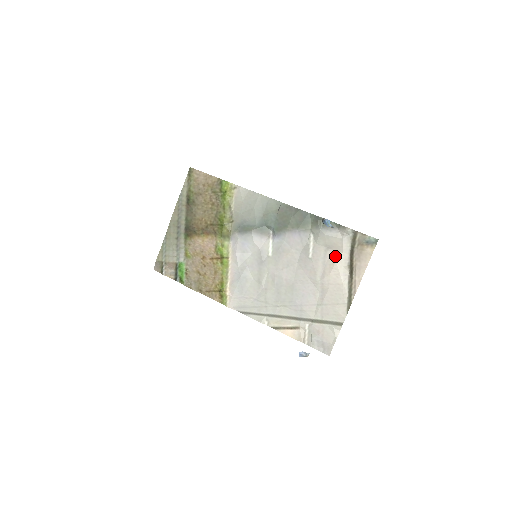
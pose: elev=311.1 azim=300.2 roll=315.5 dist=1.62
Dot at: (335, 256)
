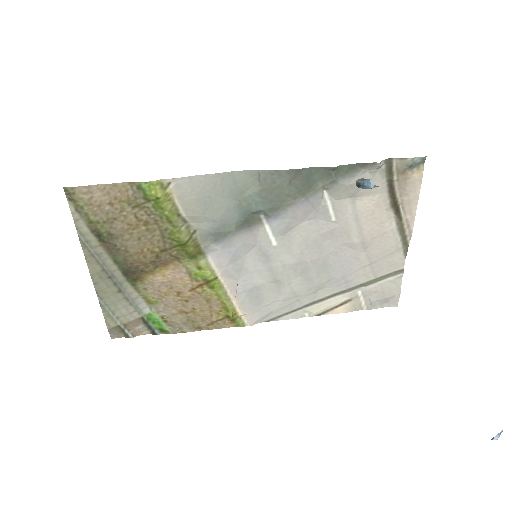
Dot at: (369, 204)
